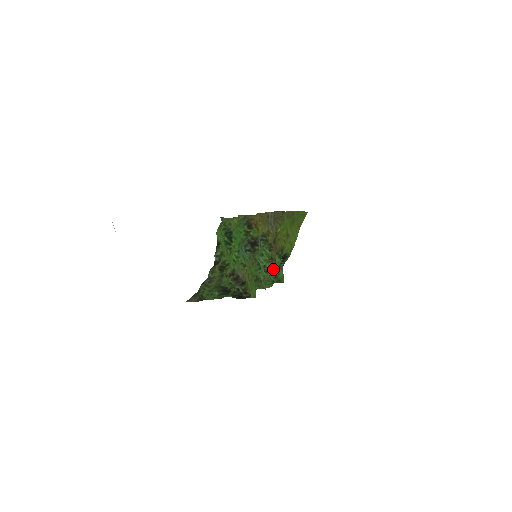
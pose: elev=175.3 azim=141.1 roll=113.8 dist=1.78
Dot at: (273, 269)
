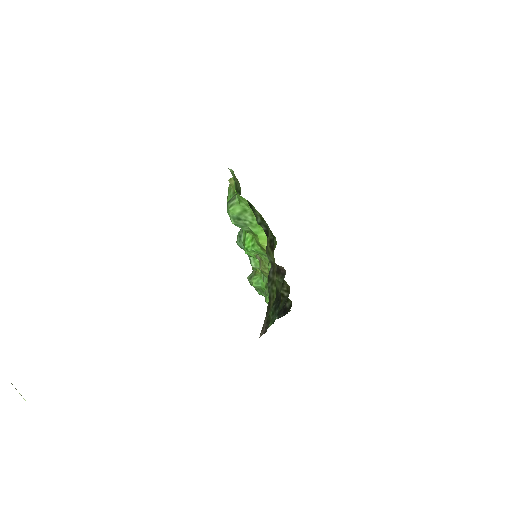
Dot at: occluded
